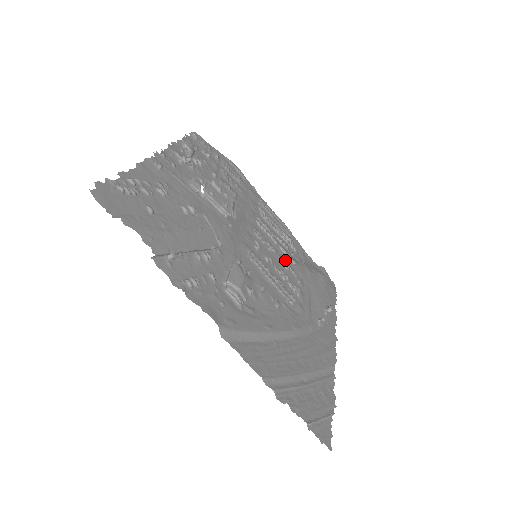
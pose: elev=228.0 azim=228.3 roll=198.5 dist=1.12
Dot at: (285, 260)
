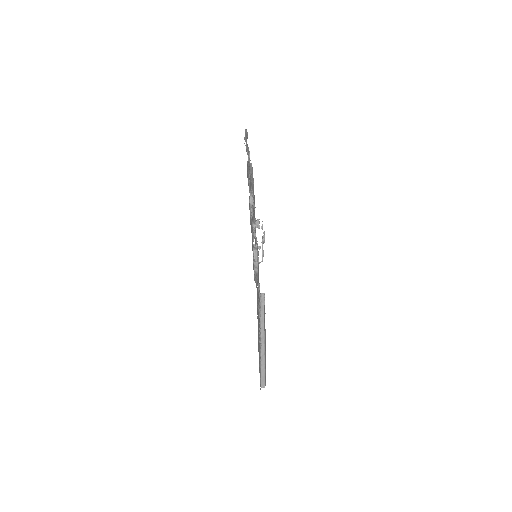
Dot at: occluded
